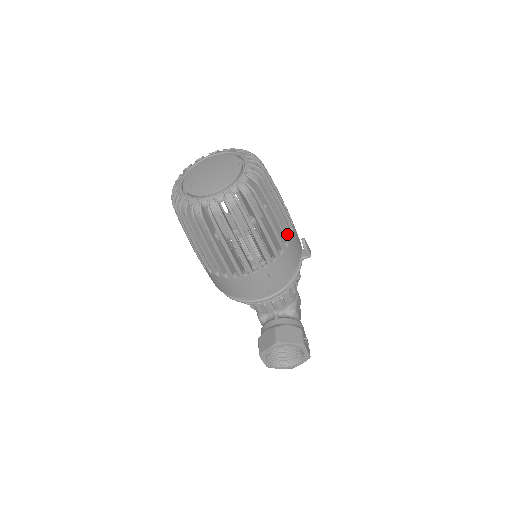
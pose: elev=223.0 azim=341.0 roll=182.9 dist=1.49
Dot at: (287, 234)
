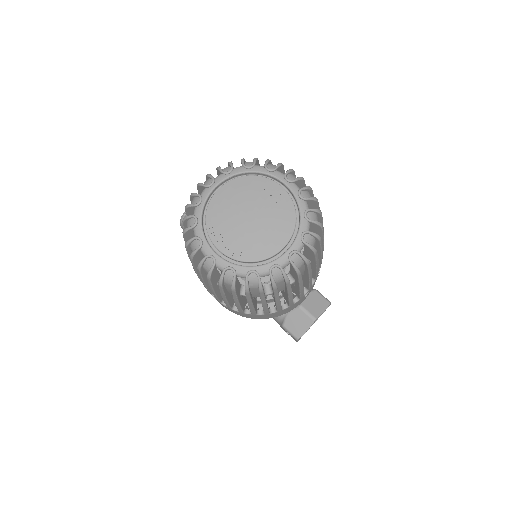
Dot at: occluded
